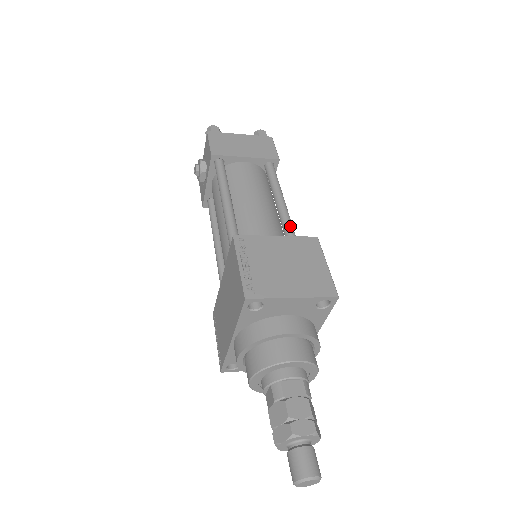
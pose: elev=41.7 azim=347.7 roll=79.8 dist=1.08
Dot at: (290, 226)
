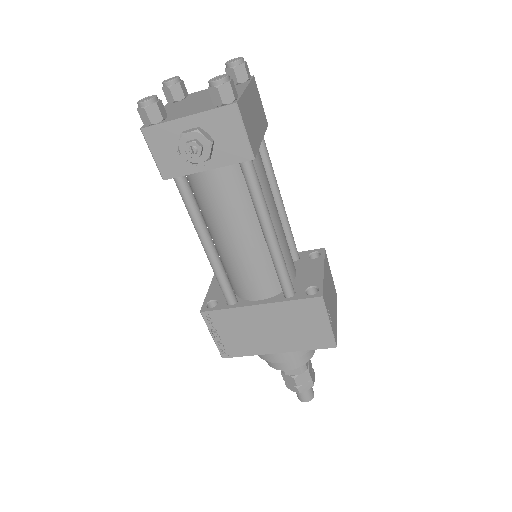
Dot at: occluded
